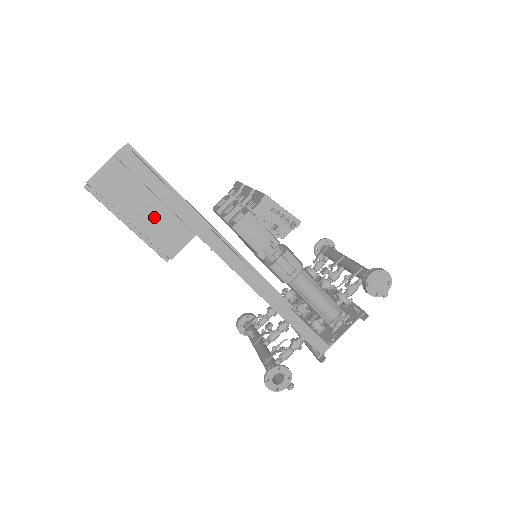
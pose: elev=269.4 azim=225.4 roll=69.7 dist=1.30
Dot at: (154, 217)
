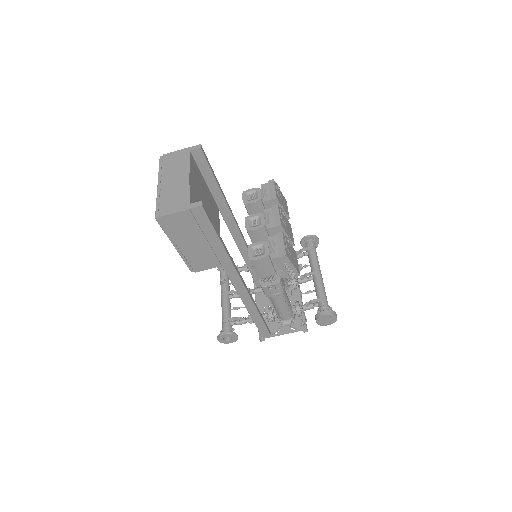
Dot at: (198, 249)
